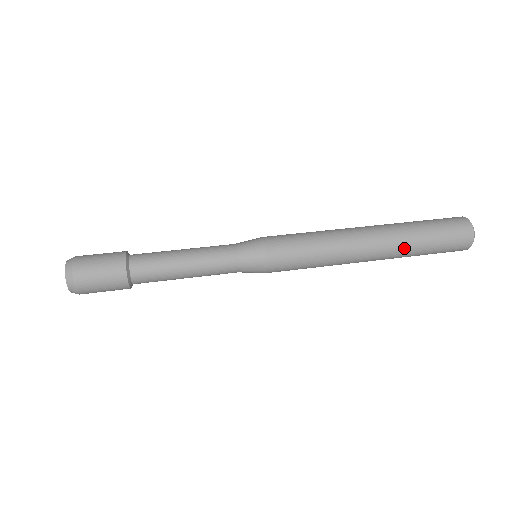
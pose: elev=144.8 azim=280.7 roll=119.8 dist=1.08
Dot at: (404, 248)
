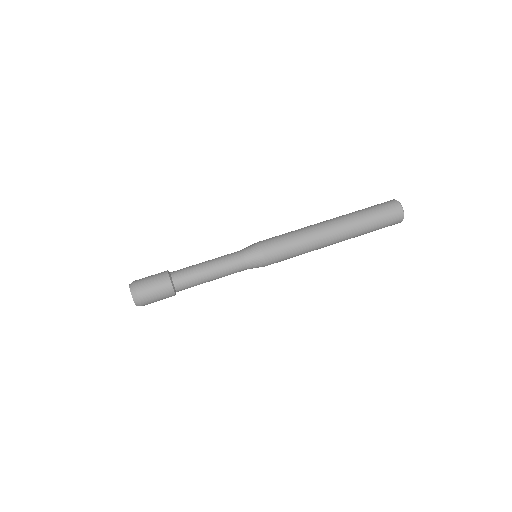
Dot at: (355, 225)
